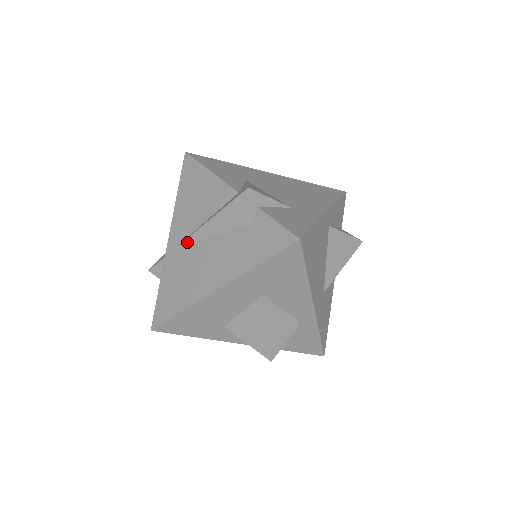
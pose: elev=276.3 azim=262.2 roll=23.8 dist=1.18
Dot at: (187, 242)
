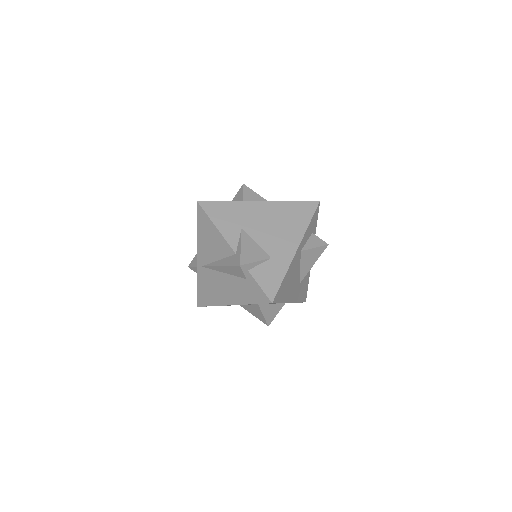
Dot at: (209, 268)
